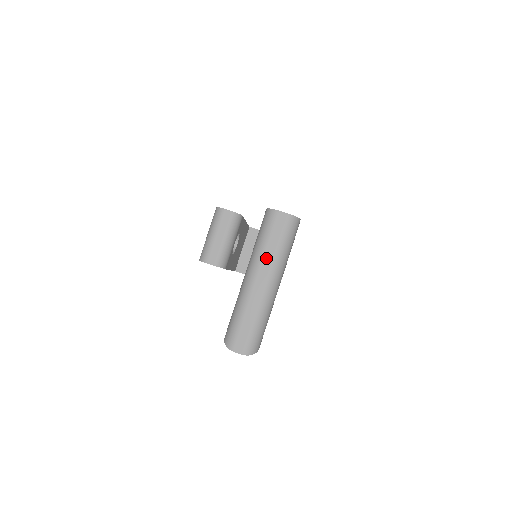
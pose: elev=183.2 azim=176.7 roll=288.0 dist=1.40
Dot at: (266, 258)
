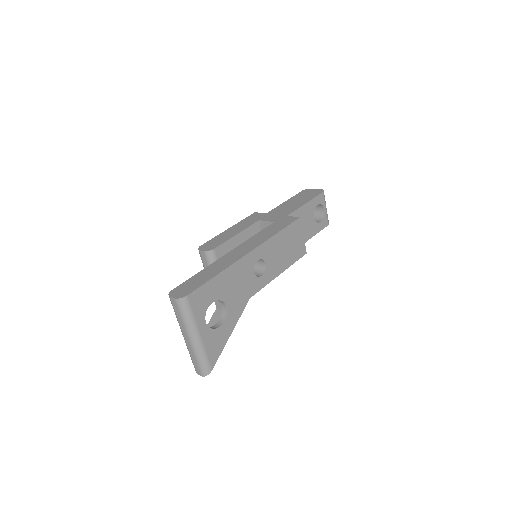
Dot at: (181, 325)
